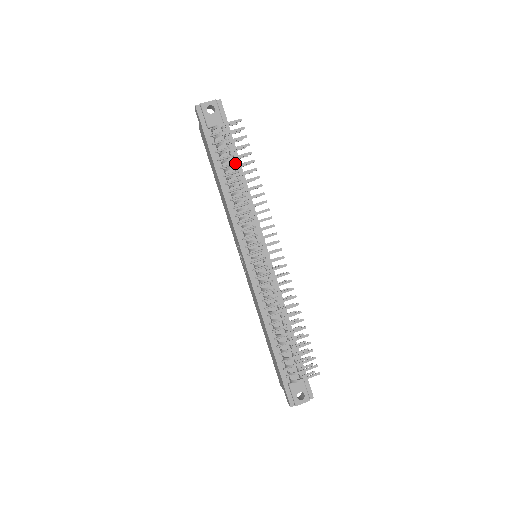
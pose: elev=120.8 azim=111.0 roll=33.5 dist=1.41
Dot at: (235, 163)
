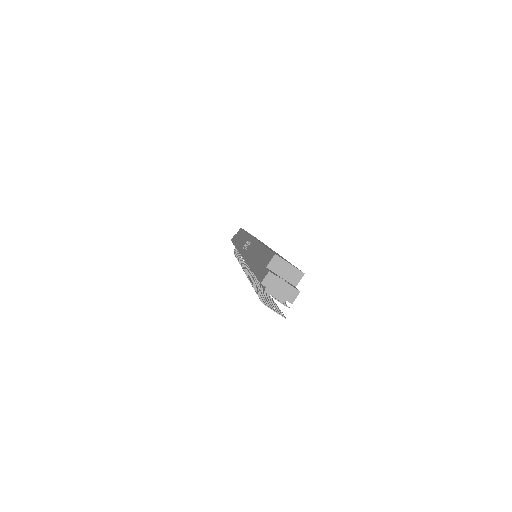
Dot at: occluded
